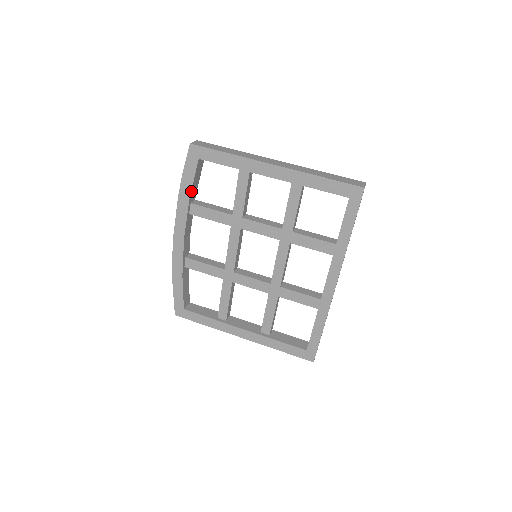
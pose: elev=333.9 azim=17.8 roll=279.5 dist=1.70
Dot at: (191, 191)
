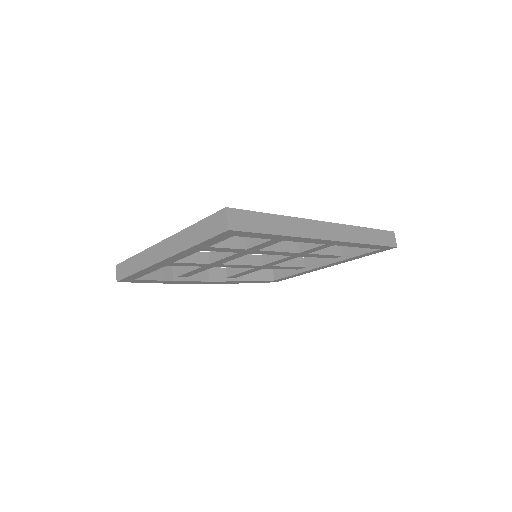
Dot at: (165, 280)
